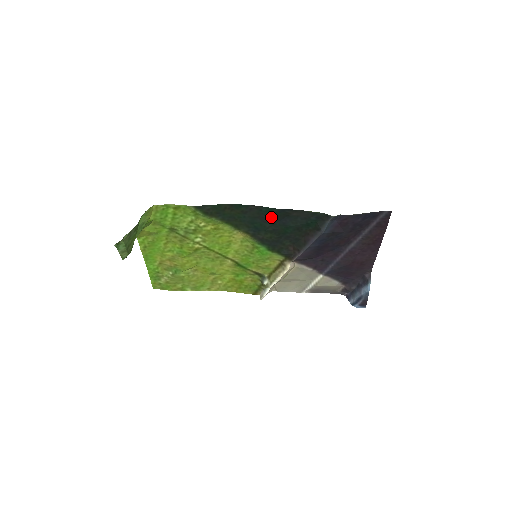
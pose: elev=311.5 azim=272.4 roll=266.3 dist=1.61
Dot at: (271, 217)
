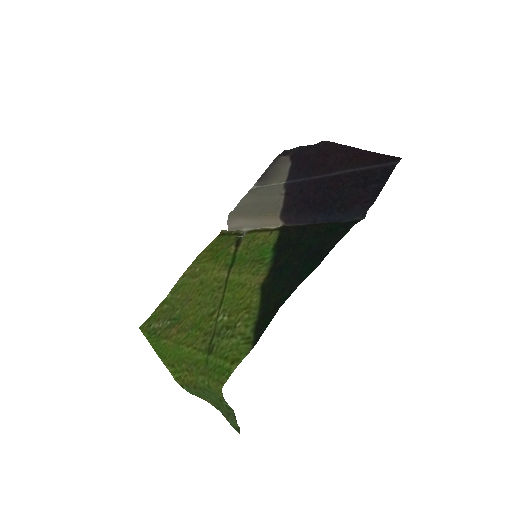
Dot at: (305, 265)
